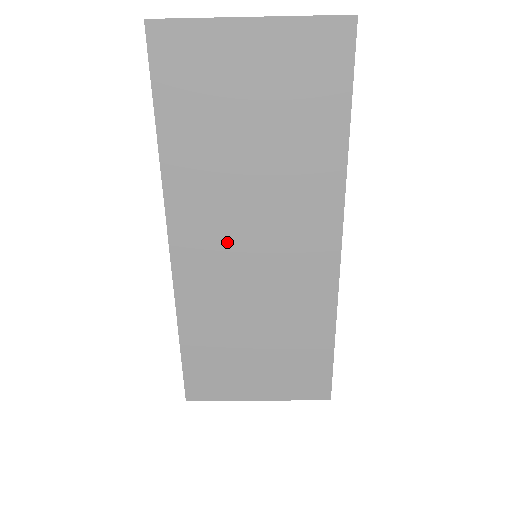
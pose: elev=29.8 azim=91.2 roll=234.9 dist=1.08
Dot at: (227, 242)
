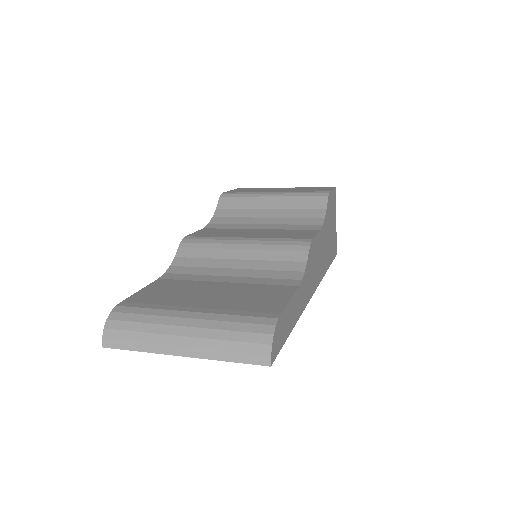
Dot at: occluded
